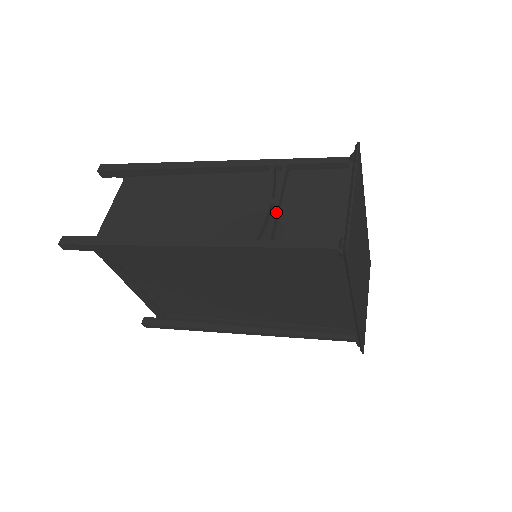
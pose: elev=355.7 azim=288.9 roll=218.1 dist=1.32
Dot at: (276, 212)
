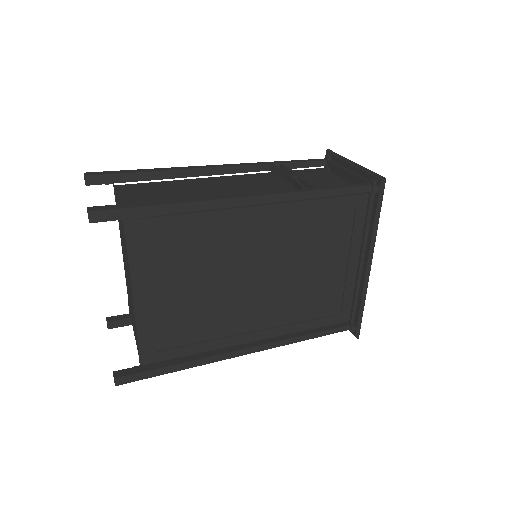
Dot at: occluded
